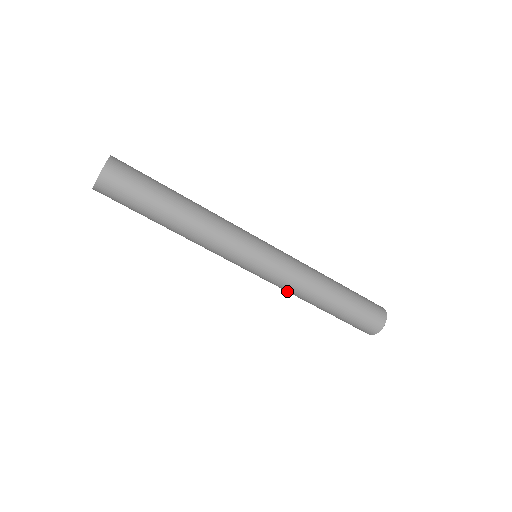
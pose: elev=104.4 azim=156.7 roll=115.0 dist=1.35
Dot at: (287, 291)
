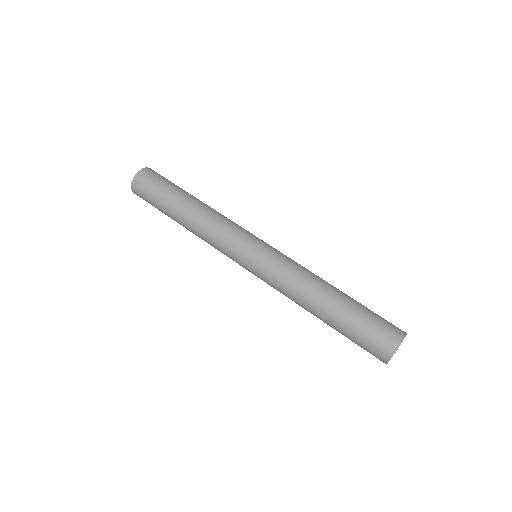
Dot at: (285, 287)
